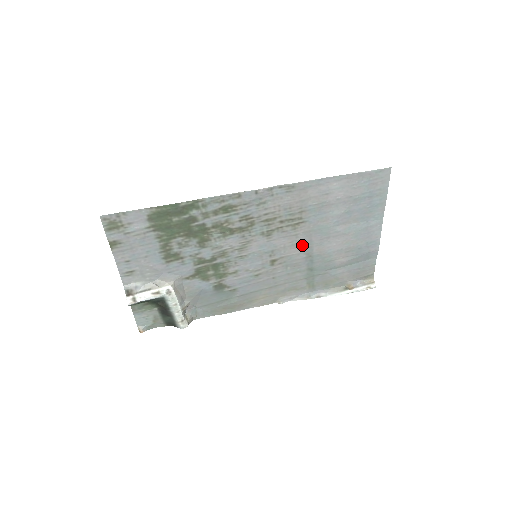
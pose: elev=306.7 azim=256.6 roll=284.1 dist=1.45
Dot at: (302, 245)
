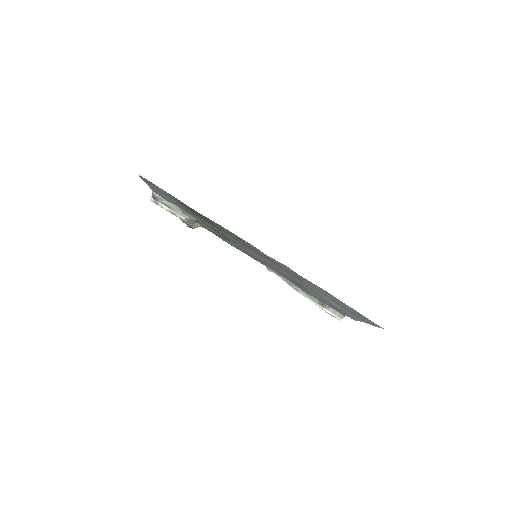
Dot at: (295, 279)
